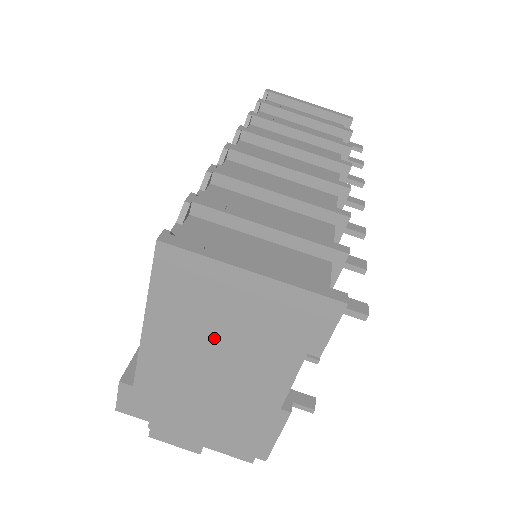
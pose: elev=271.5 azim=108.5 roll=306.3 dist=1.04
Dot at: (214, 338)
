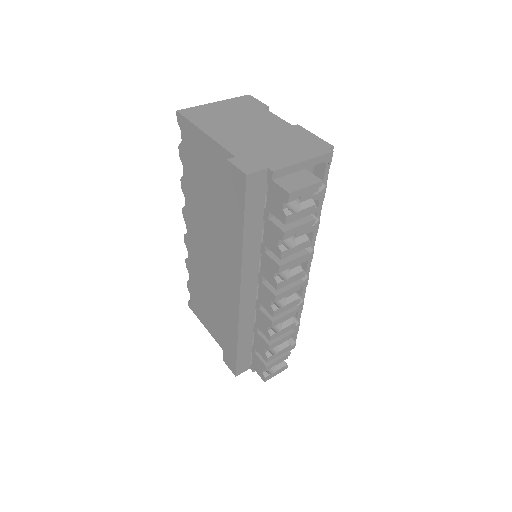
Dot at: (233, 121)
